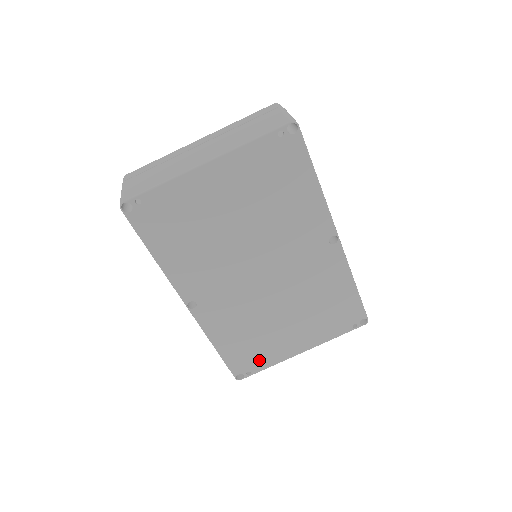
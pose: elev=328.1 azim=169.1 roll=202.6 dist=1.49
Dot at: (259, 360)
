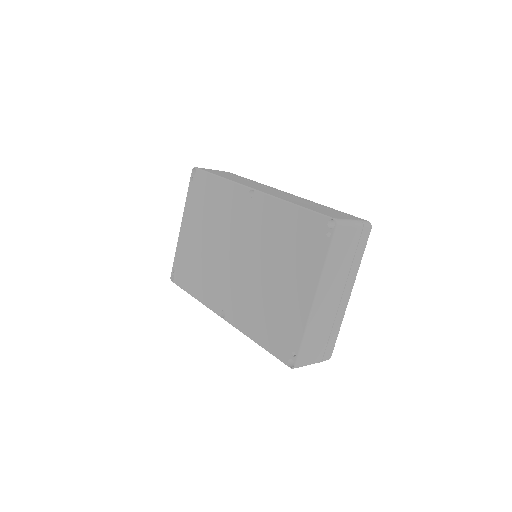
Dot at: (290, 333)
